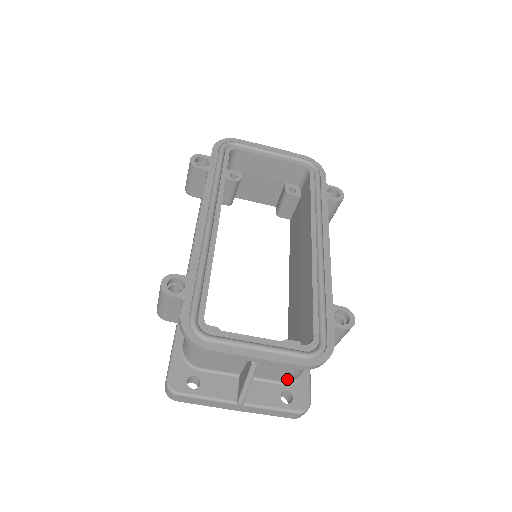
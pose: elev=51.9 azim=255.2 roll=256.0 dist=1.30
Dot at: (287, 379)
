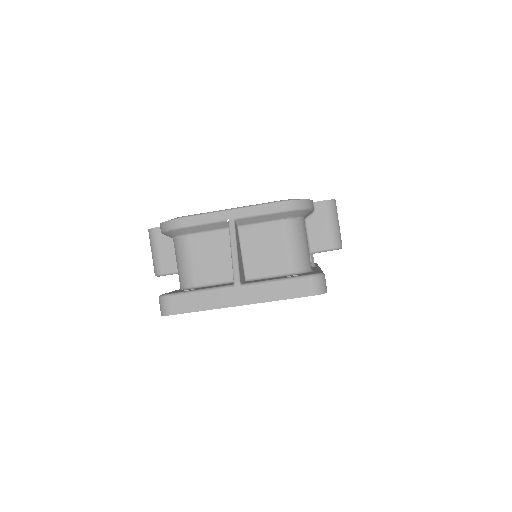
Dot at: (289, 266)
